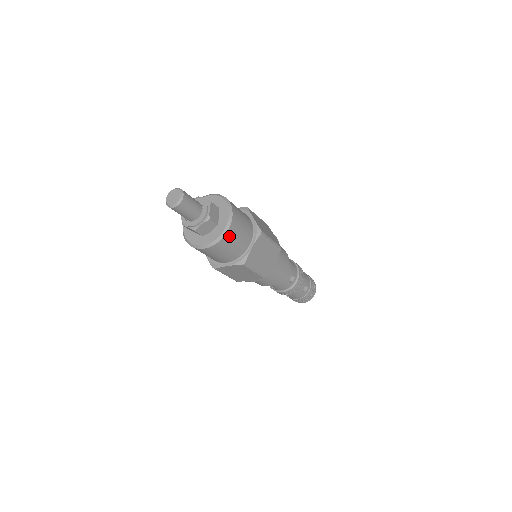
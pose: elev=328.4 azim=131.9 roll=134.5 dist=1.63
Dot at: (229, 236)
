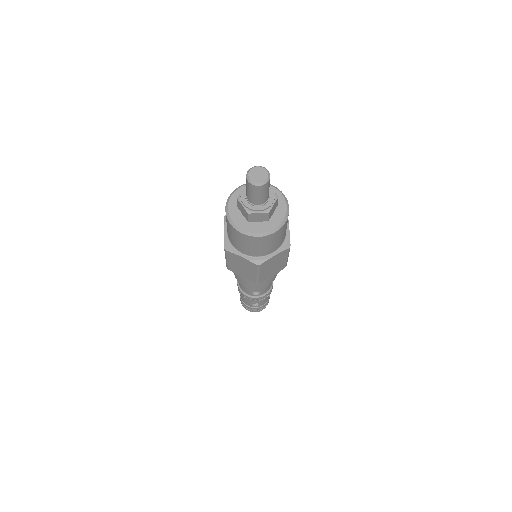
Dot at: occluded
